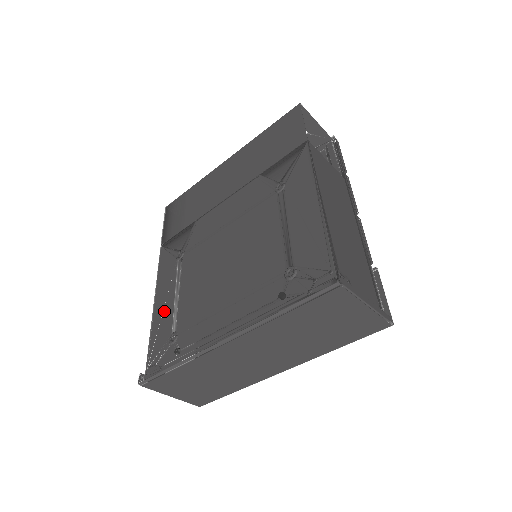
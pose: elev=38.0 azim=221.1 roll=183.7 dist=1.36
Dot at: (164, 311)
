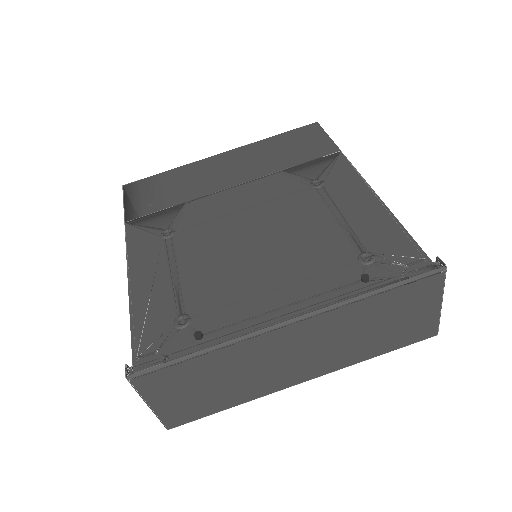
Dot at: (154, 291)
